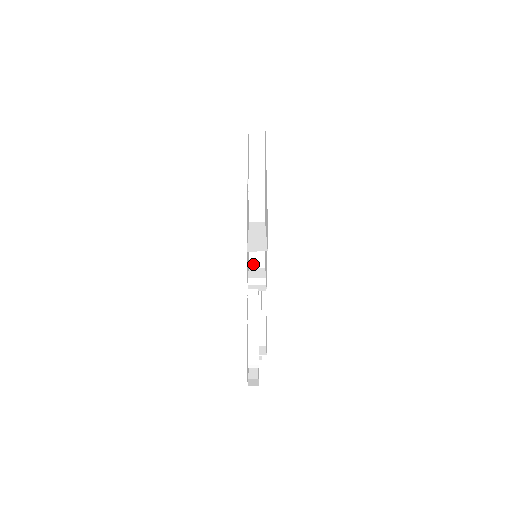
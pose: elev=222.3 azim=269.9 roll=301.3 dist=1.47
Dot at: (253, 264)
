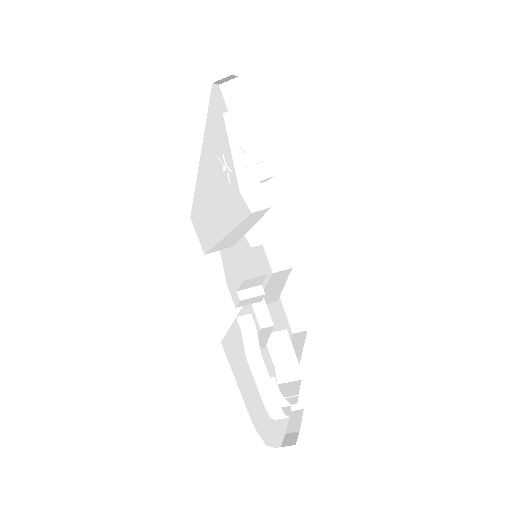
Dot at: (276, 267)
